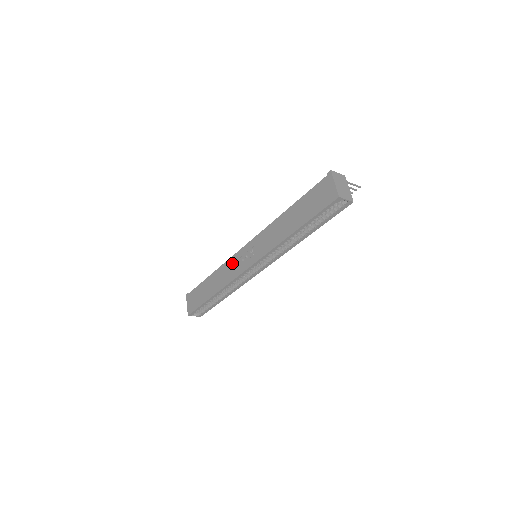
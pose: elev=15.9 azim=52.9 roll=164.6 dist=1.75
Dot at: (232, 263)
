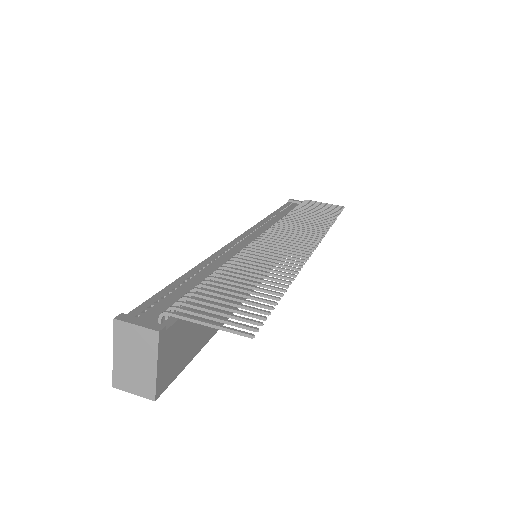
Dot at: occluded
